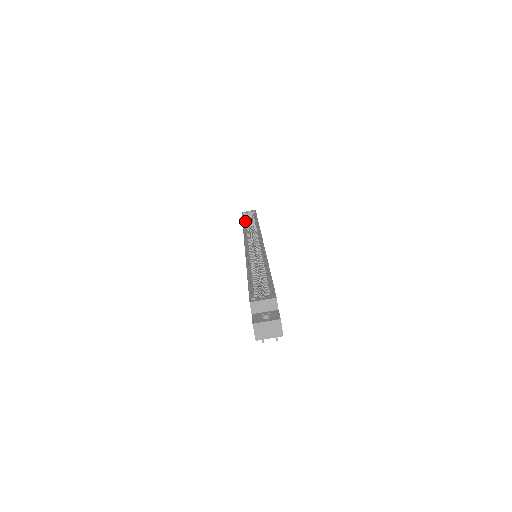
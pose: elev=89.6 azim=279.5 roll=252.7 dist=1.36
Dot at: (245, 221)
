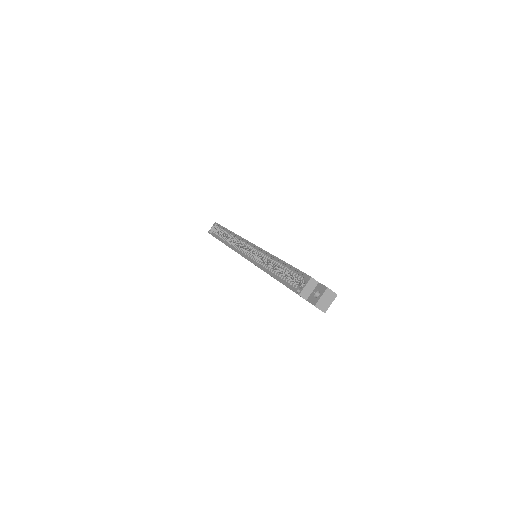
Dot at: (219, 238)
